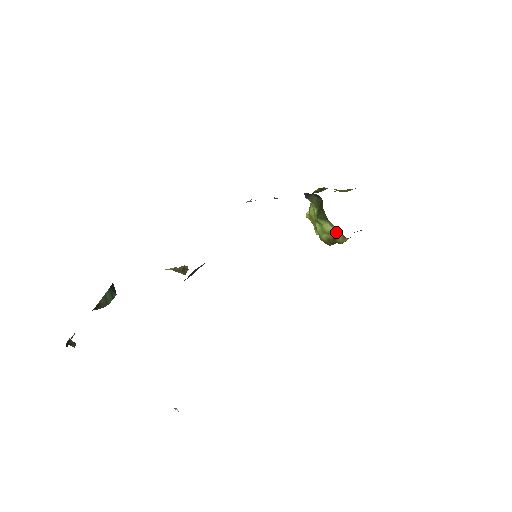
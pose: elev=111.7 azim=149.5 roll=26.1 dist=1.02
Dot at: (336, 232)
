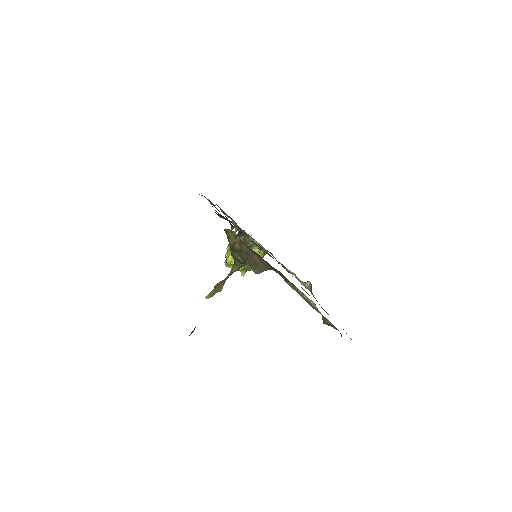
Dot at: (260, 252)
